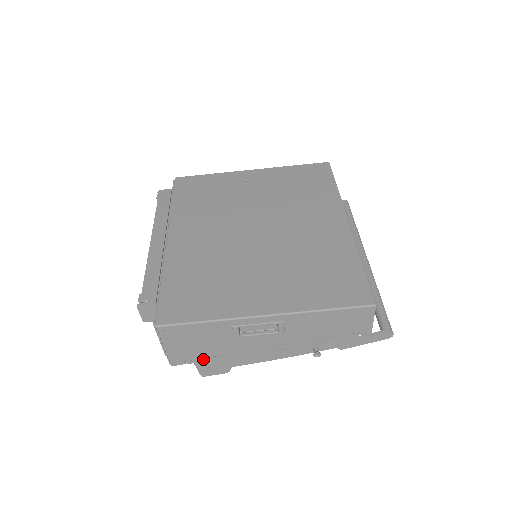
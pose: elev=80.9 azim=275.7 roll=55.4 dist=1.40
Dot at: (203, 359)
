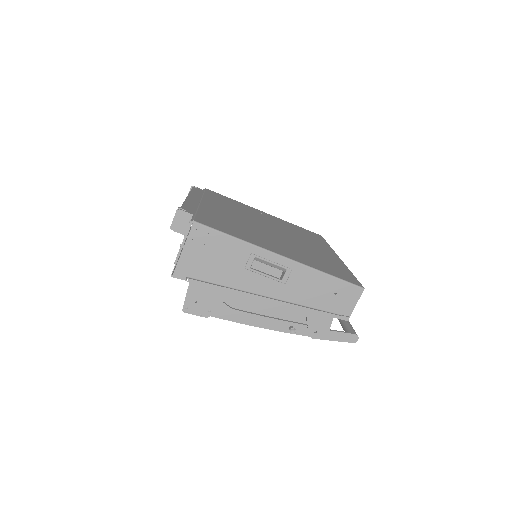
Dot at: (204, 282)
